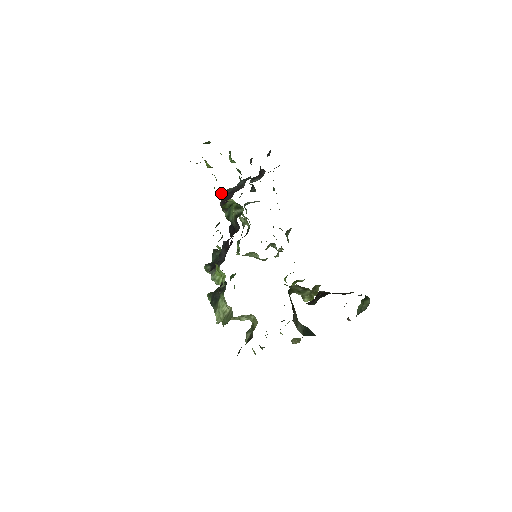
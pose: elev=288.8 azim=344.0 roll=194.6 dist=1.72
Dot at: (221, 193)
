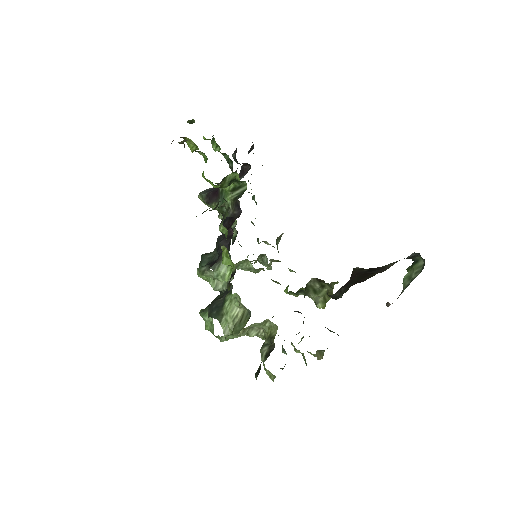
Dot at: (202, 192)
